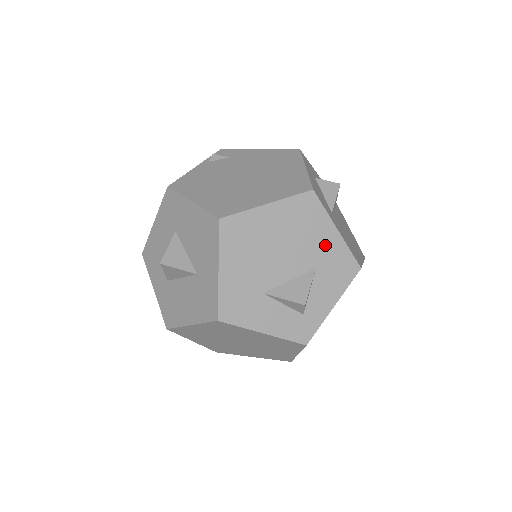
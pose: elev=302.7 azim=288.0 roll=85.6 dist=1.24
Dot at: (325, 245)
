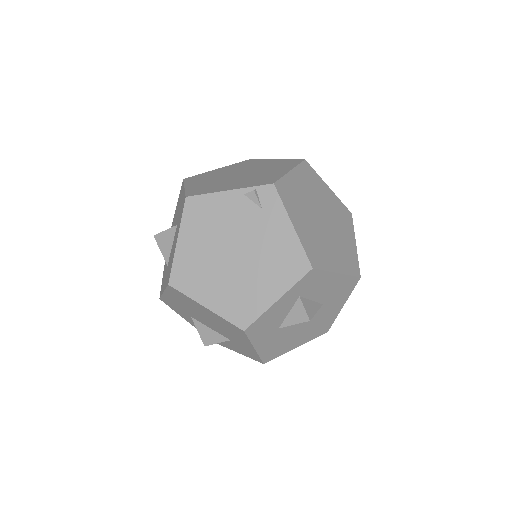
Dot at: (242, 343)
